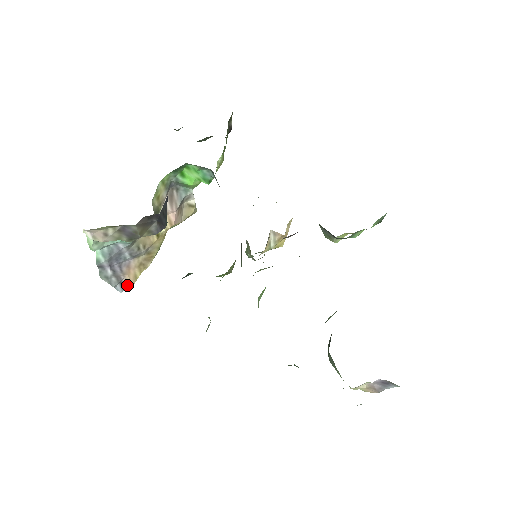
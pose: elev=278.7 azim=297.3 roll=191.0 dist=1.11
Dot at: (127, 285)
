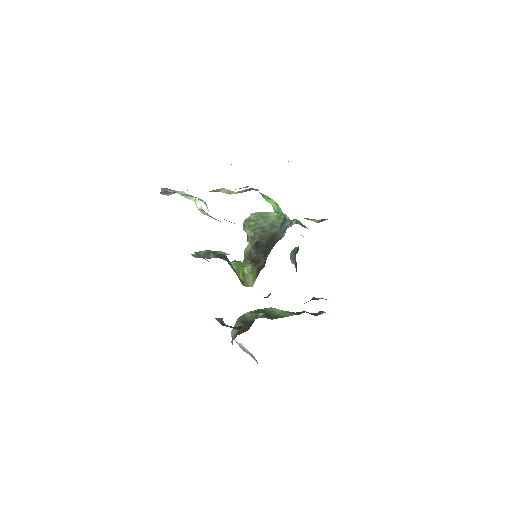
Dot at: (168, 194)
